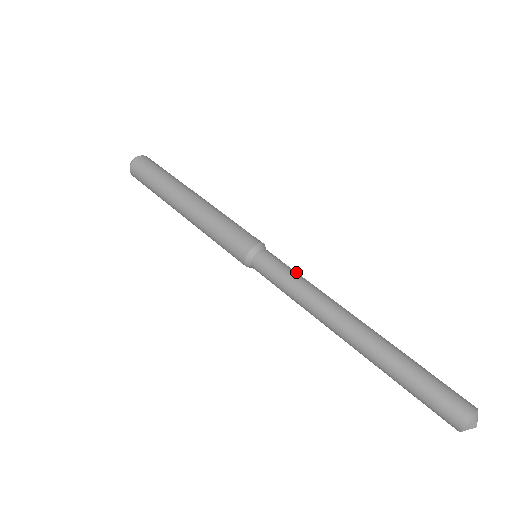
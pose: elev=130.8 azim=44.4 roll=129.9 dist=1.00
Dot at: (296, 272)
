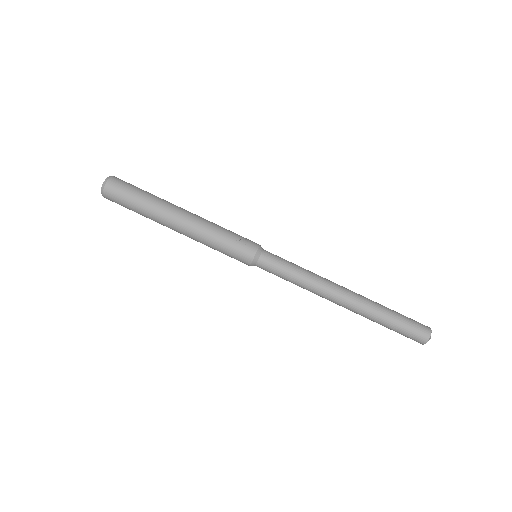
Dot at: (293, 266)
